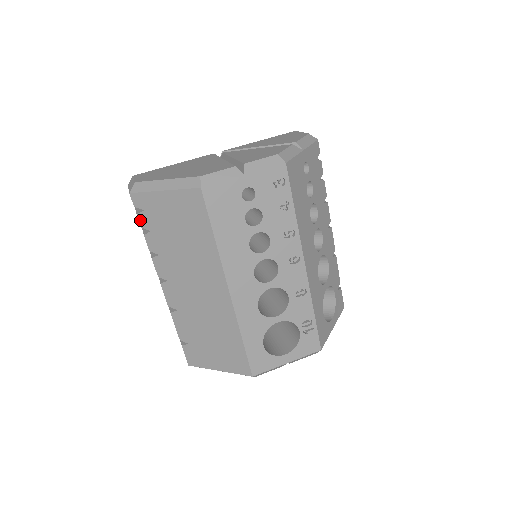
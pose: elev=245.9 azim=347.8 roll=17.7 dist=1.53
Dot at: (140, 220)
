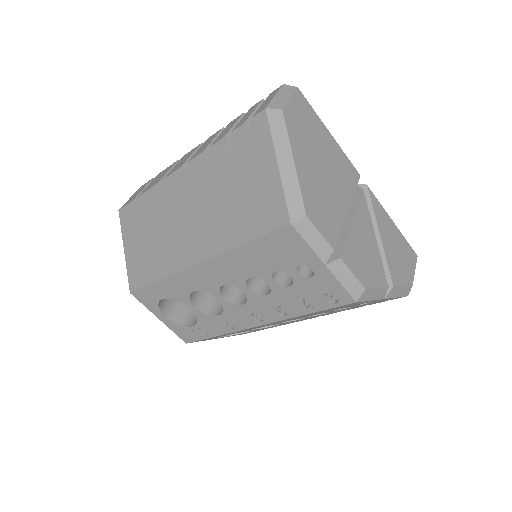
Dot at: (239, 129)
